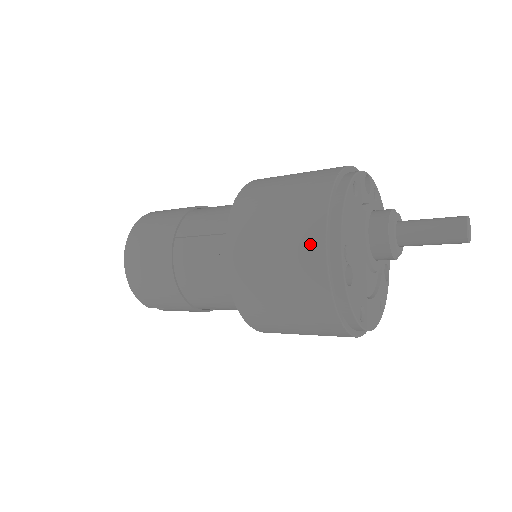
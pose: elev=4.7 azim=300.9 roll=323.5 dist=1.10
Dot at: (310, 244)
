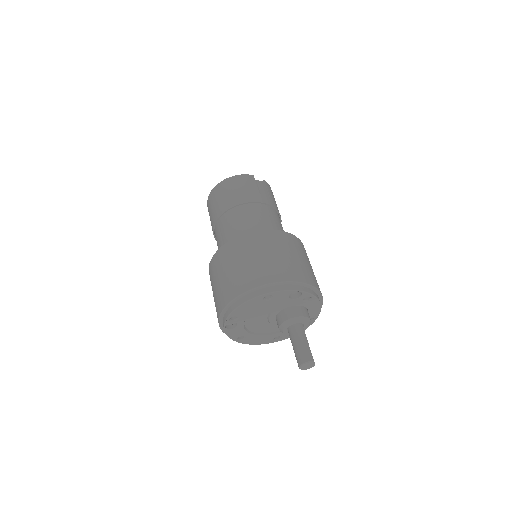
Dot at: (222, 301)
